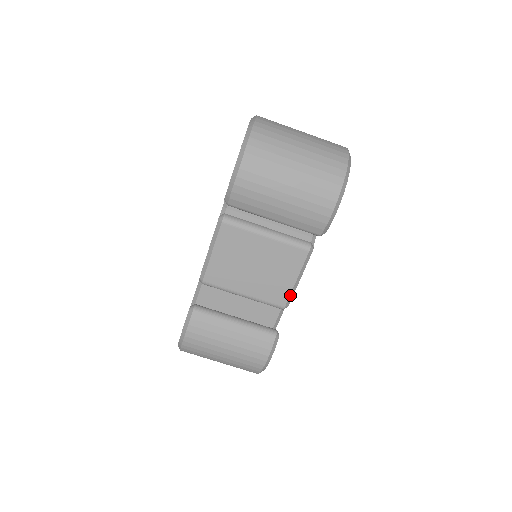
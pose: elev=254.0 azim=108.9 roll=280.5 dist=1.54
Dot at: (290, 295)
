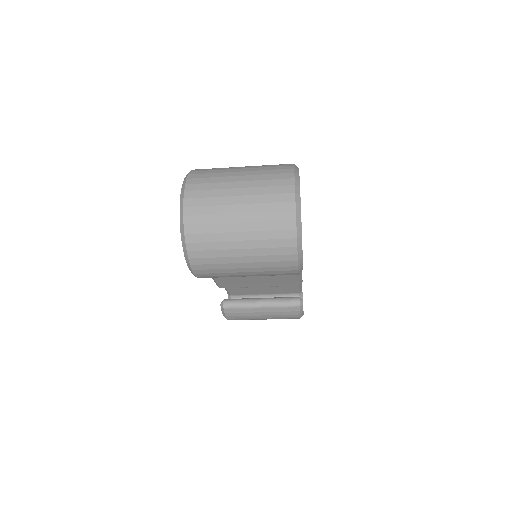
Dot at: (299, 281)
